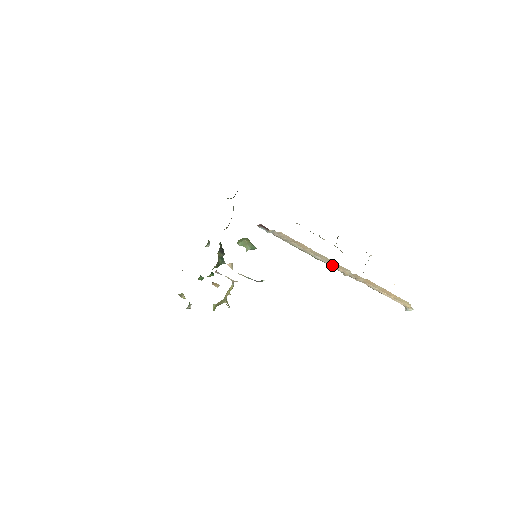
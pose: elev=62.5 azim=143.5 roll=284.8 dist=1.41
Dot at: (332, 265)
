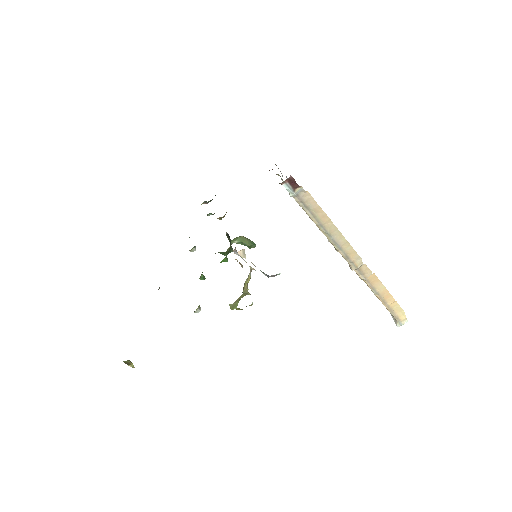
Dot at: (345, 252)
